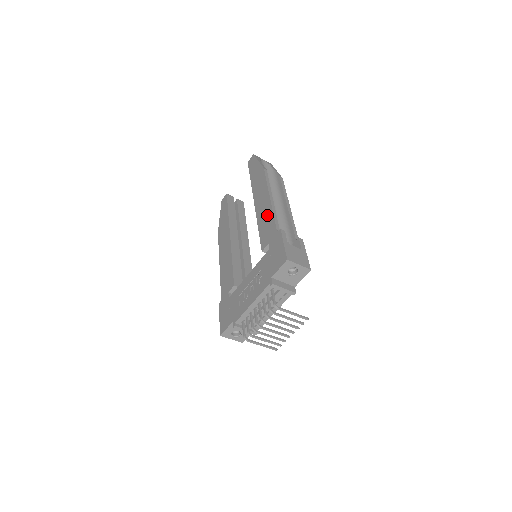
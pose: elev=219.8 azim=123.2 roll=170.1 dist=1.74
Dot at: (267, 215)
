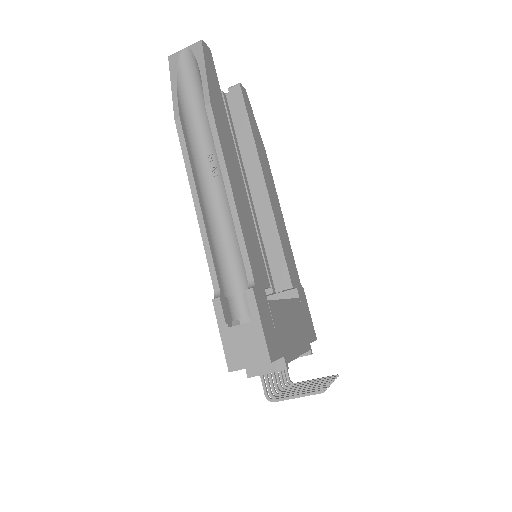
Dot at: occluded
